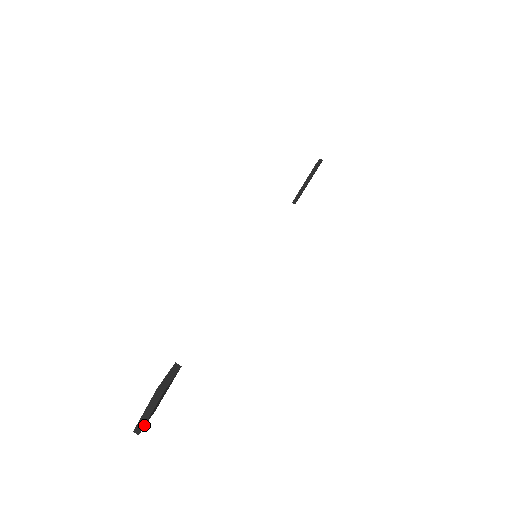
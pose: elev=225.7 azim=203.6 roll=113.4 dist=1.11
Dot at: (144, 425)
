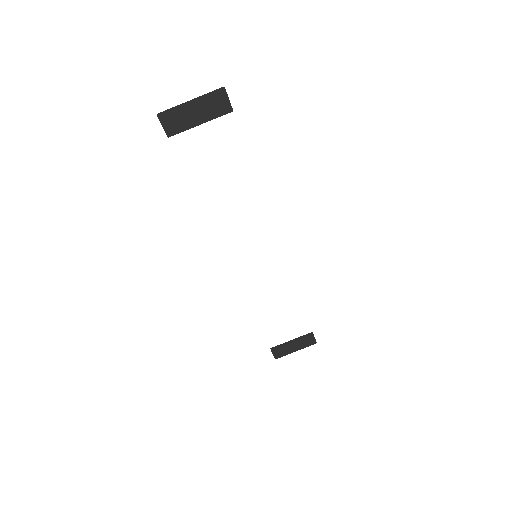
Dot at: (174, 109)
